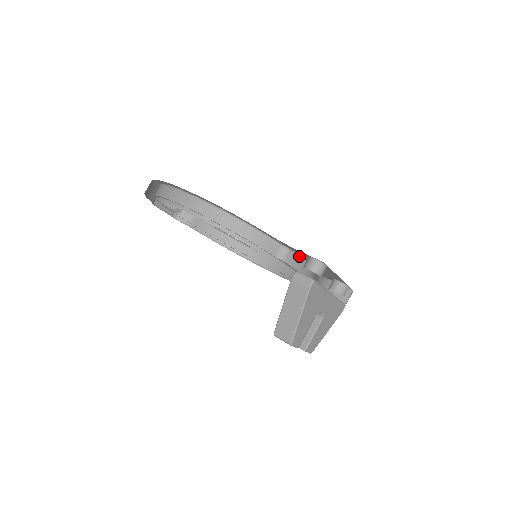
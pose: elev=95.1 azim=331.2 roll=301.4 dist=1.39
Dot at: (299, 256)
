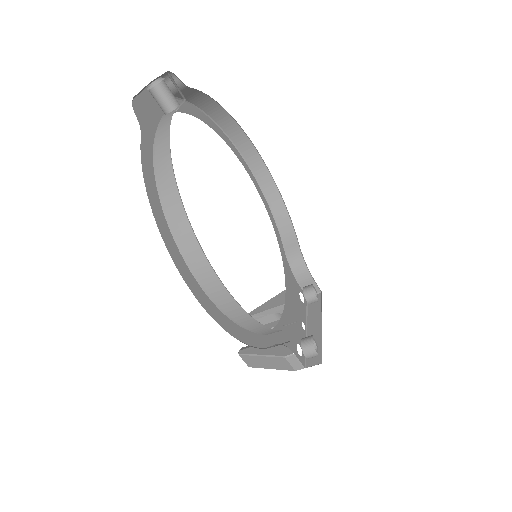
Dot at: occluded
